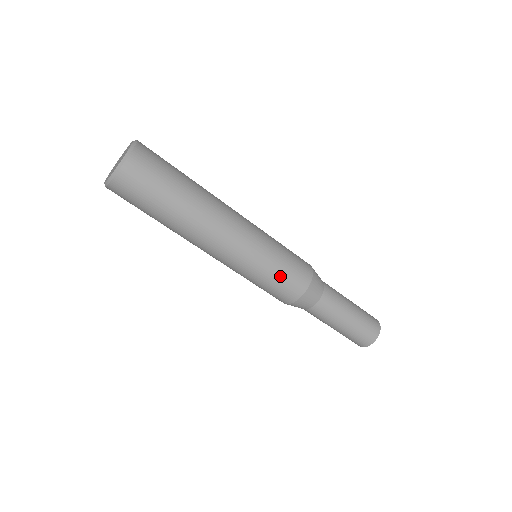
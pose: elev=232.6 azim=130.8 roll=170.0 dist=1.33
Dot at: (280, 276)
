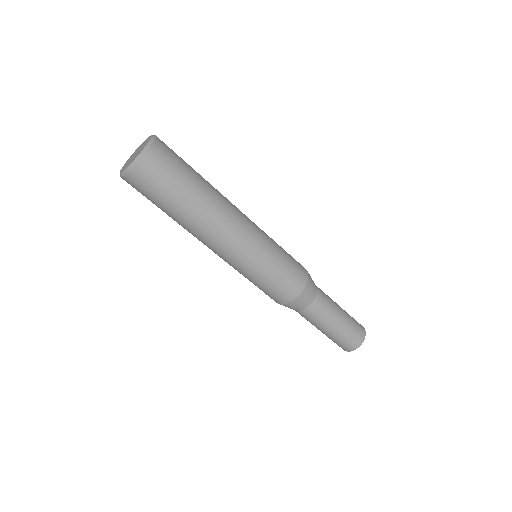
Dot at: (279, 276)
